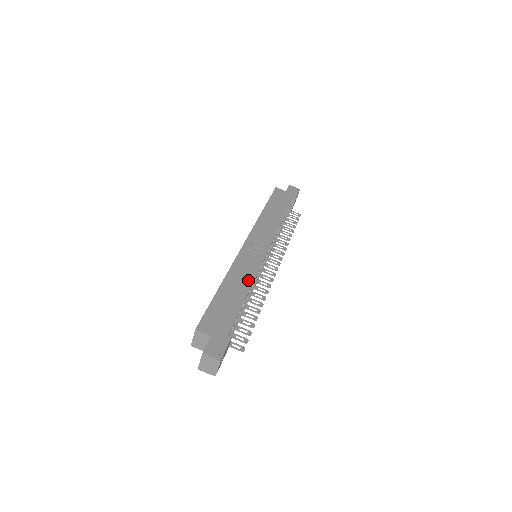
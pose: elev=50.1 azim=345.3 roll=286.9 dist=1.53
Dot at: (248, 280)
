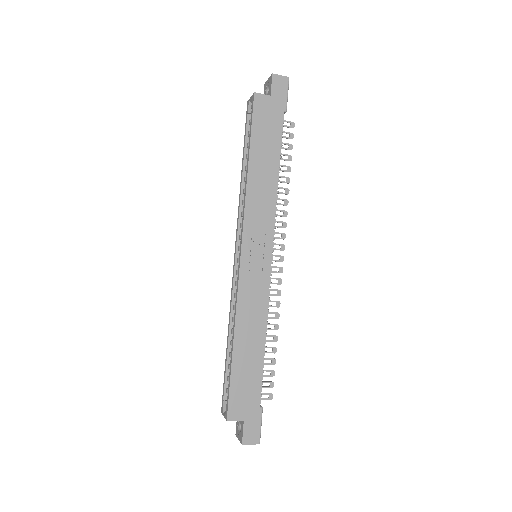
Dot at: (260, 321)
